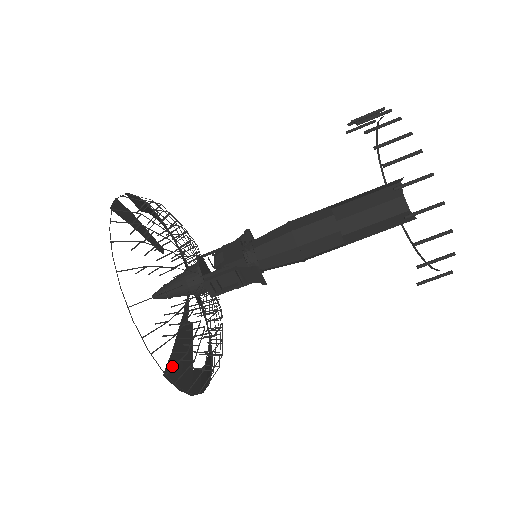
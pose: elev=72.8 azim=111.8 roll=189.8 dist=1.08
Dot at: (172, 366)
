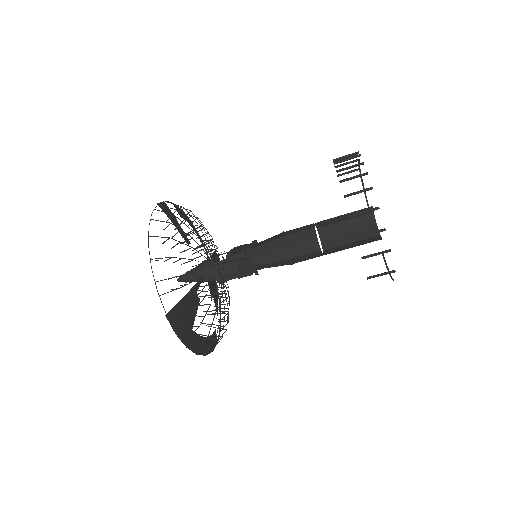
Dot at: (174, 314)
